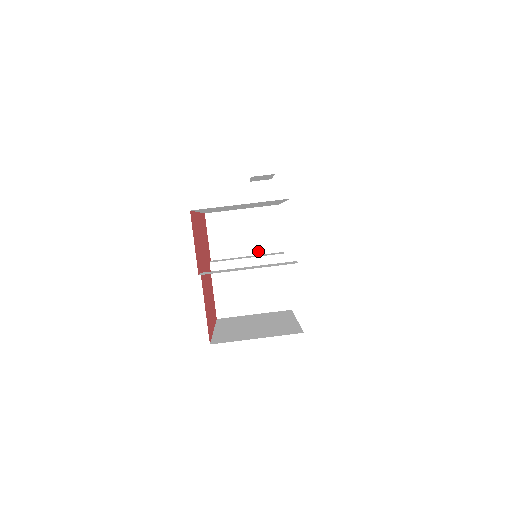
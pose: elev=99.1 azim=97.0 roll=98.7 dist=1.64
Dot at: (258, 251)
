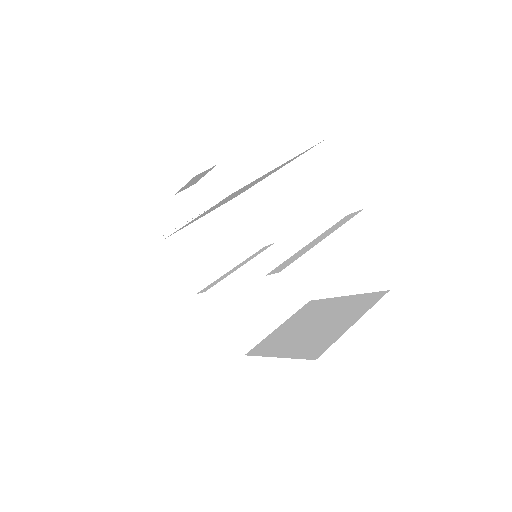
Dot at: (240, 258)
